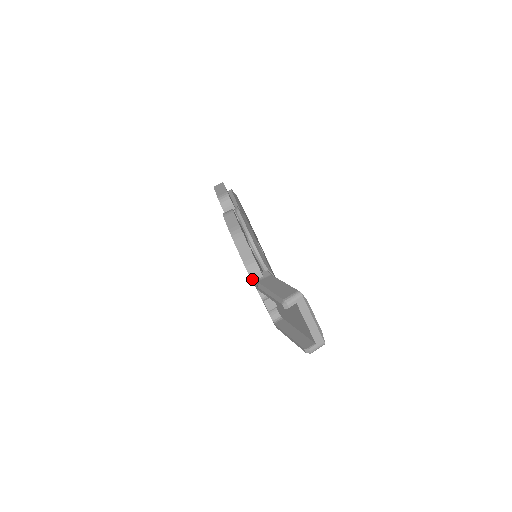
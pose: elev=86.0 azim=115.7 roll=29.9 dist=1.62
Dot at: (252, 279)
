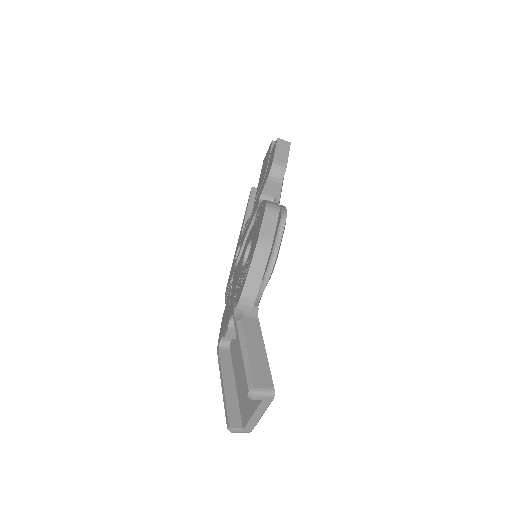
Dot at: (238, 307)
